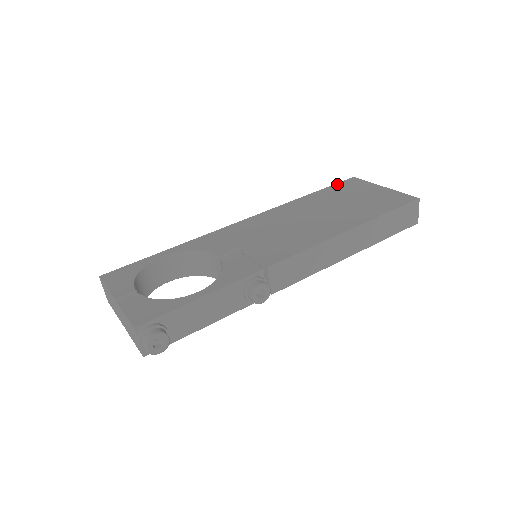
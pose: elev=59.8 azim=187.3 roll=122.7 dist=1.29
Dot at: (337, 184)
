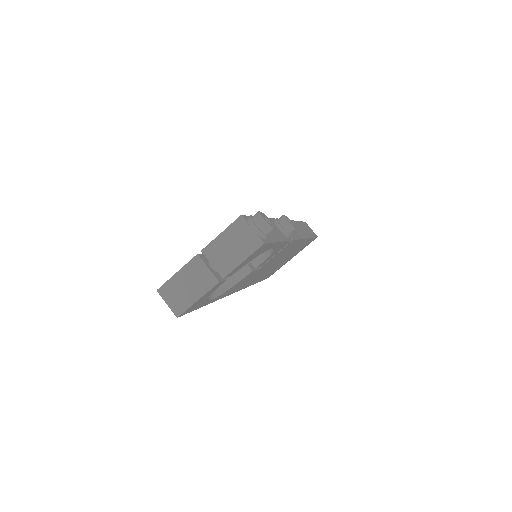
Dot at: occluded
